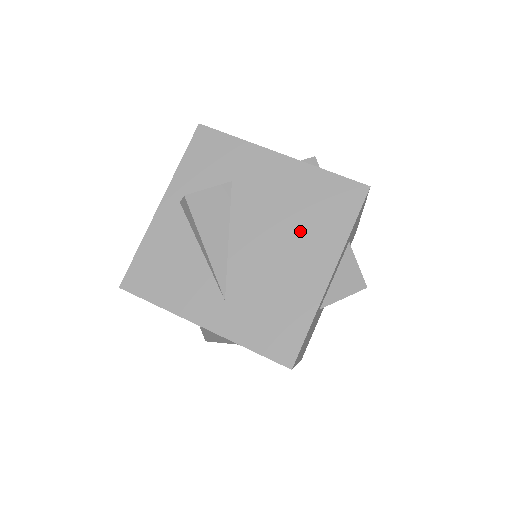
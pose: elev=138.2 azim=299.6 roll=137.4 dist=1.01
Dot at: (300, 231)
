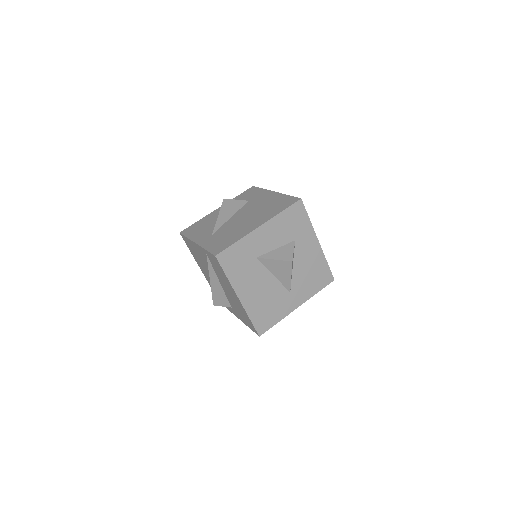
Dot at: (260, 213)
